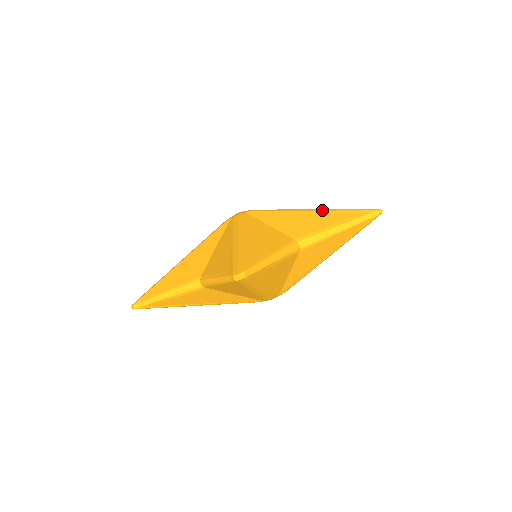
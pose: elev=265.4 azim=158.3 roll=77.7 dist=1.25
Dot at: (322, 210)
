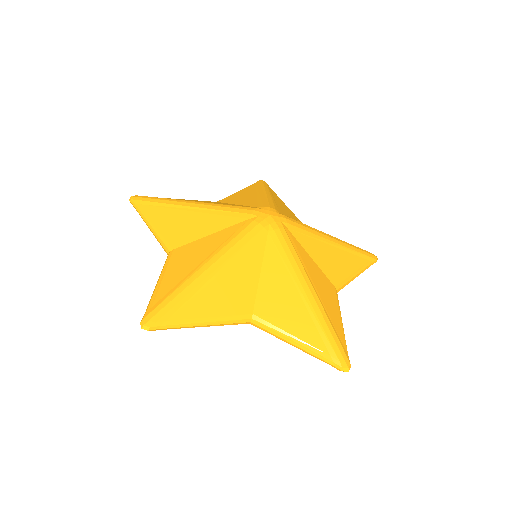
Dot at: (344, 246)
